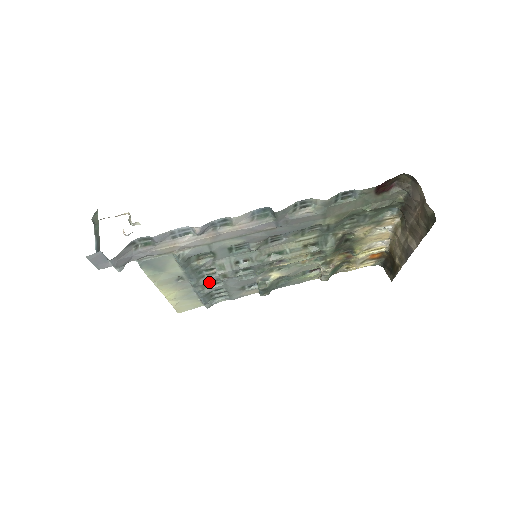
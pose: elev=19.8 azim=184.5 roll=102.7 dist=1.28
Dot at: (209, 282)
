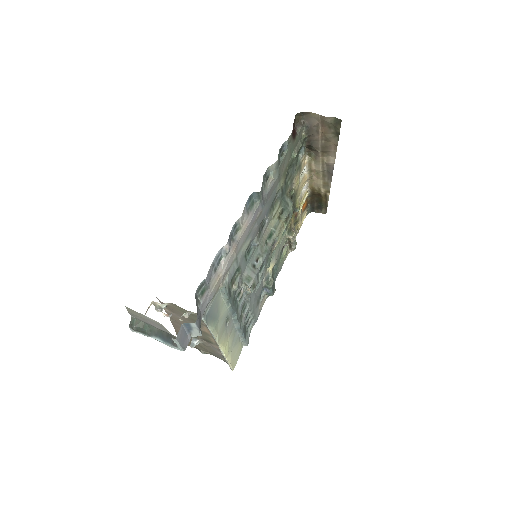
Dot at: (241, 311)
